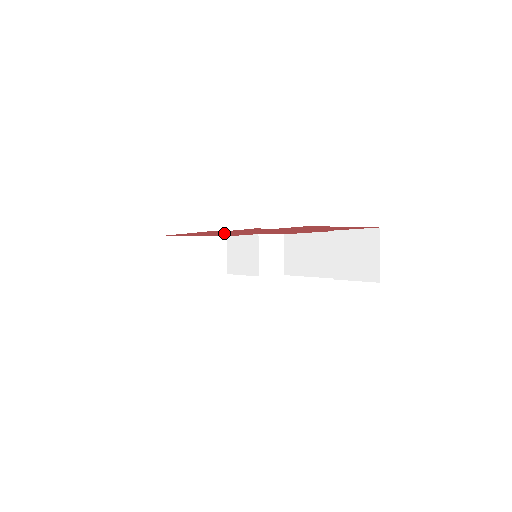
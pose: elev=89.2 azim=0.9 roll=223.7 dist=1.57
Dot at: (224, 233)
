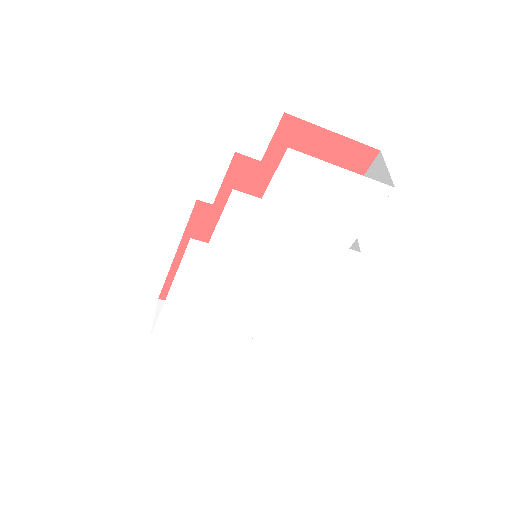
Dot at: occluded
